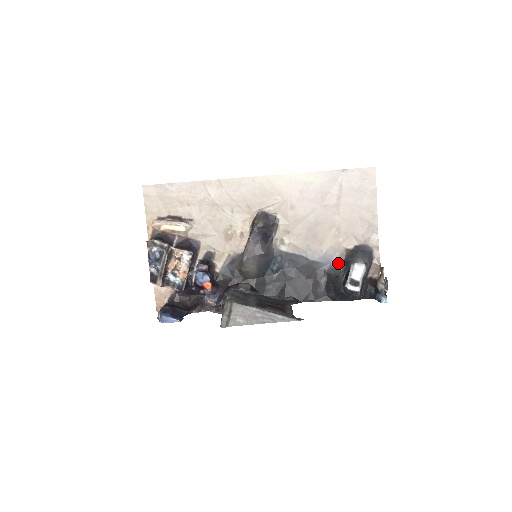
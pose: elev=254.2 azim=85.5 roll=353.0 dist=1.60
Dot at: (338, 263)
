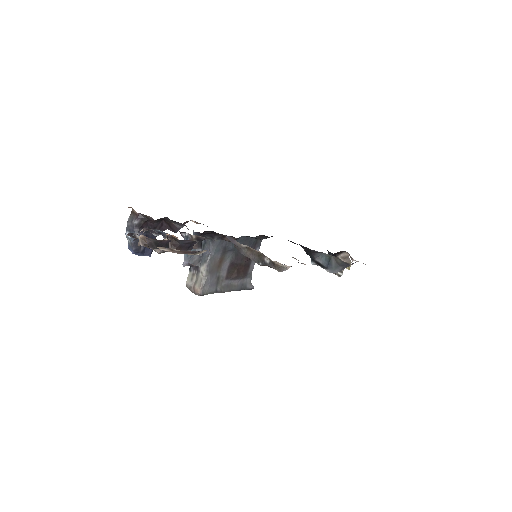
Dot at: occluded
